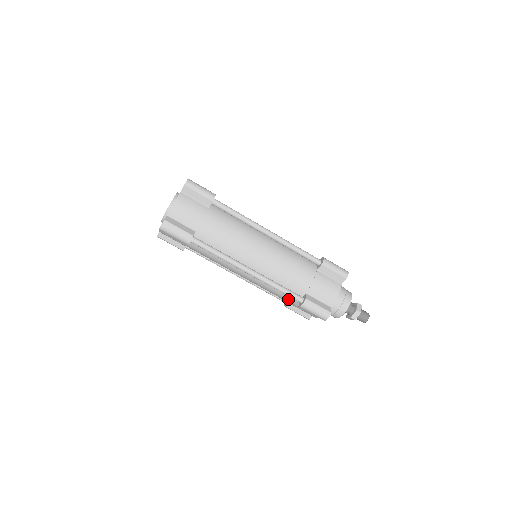
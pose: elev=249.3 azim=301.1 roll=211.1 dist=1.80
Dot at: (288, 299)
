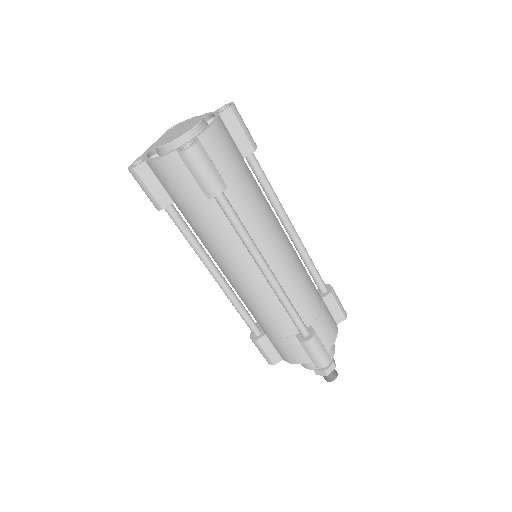
Dot at: (282, 328)
